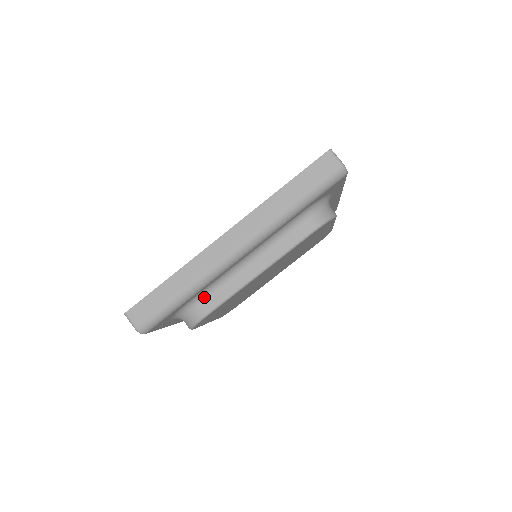
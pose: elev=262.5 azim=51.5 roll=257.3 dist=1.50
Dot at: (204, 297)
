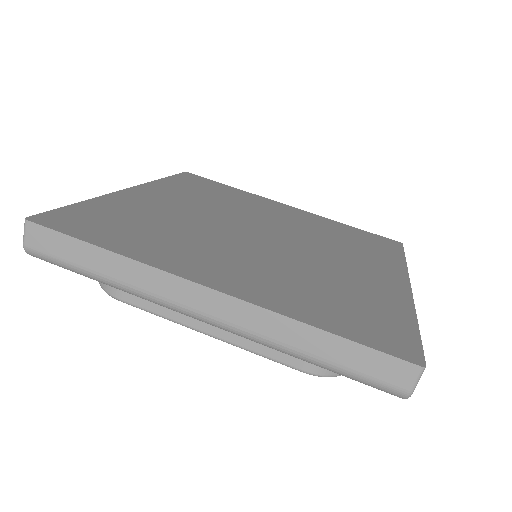
Dot at: occluded
